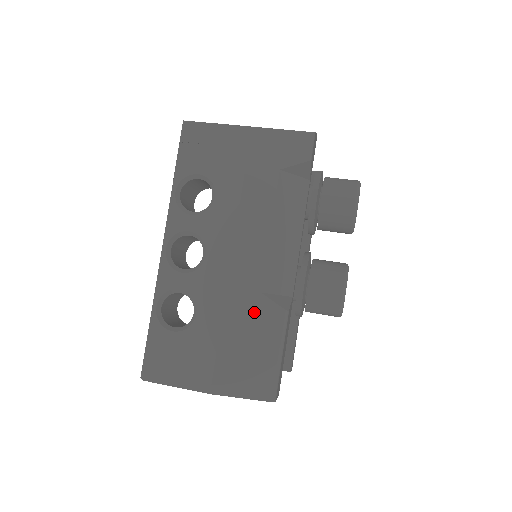
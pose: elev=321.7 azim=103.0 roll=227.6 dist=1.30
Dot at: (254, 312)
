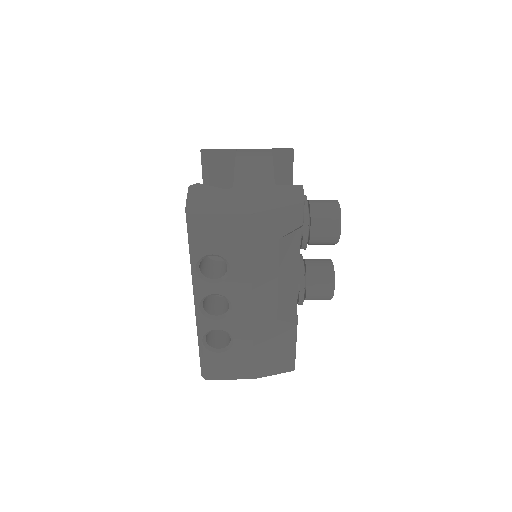
Dot at: (274, 331)
